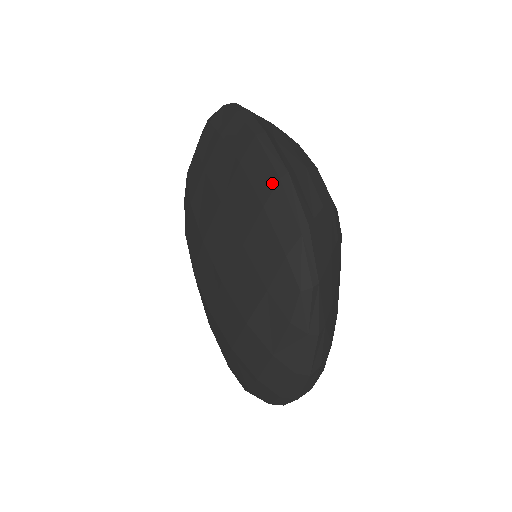
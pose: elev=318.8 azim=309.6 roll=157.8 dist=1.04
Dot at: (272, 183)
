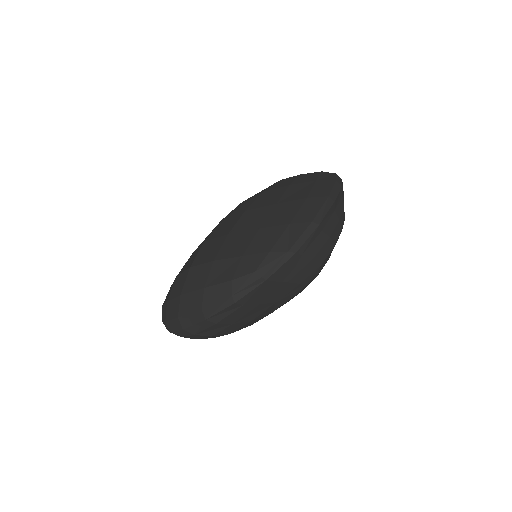
Dot at: (307, 220)
